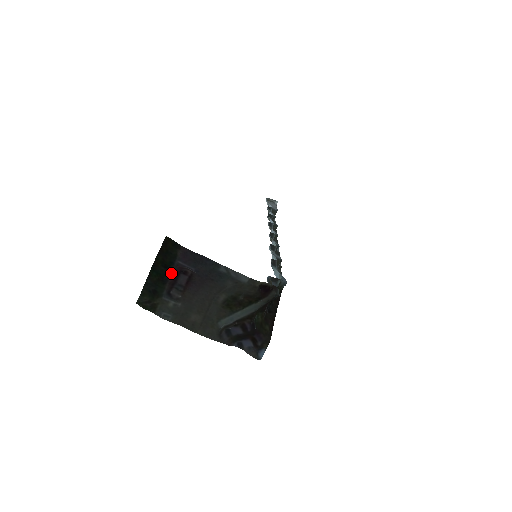
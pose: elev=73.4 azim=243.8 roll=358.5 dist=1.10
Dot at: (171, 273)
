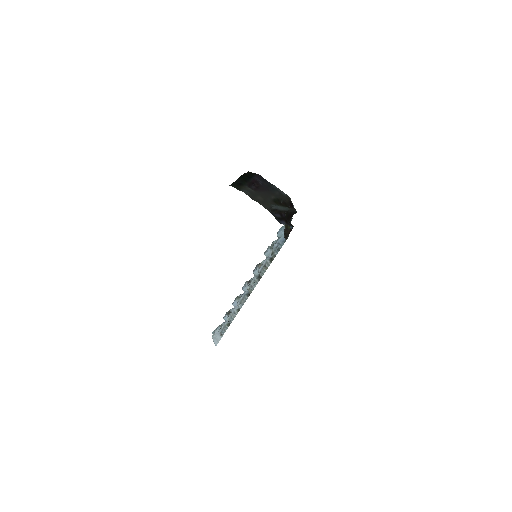
Dot at: (250, 180)
